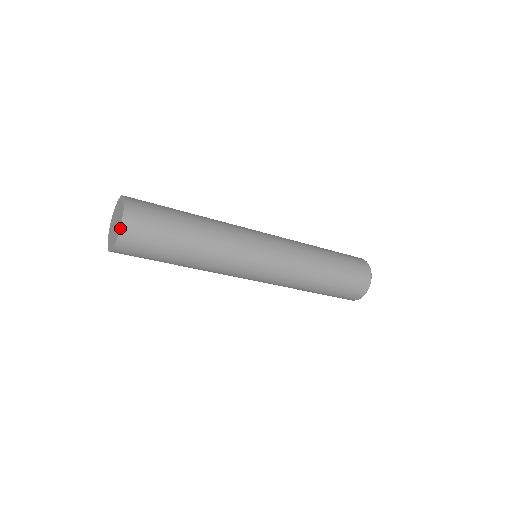
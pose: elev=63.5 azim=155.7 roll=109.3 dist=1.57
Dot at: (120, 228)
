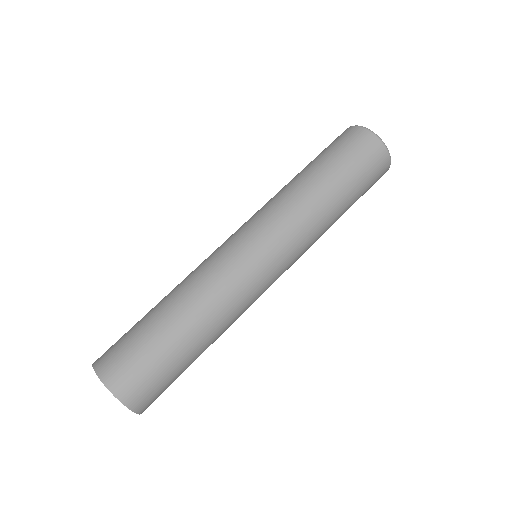
Dot at: (132, 411)
